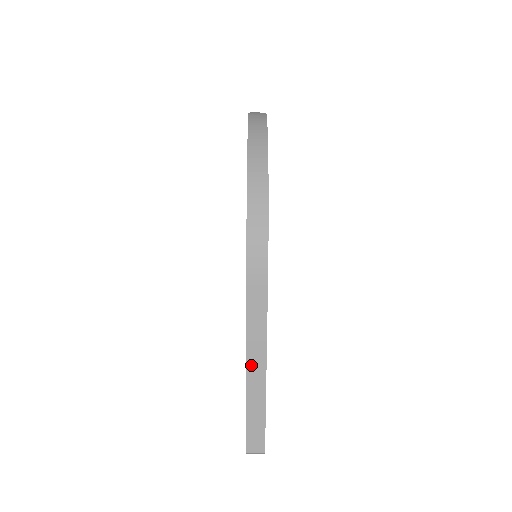
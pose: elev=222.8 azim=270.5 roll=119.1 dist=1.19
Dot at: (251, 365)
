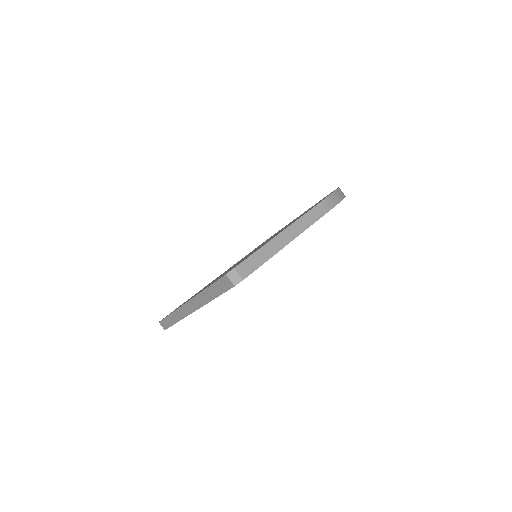
Dot at: (286, 232)
